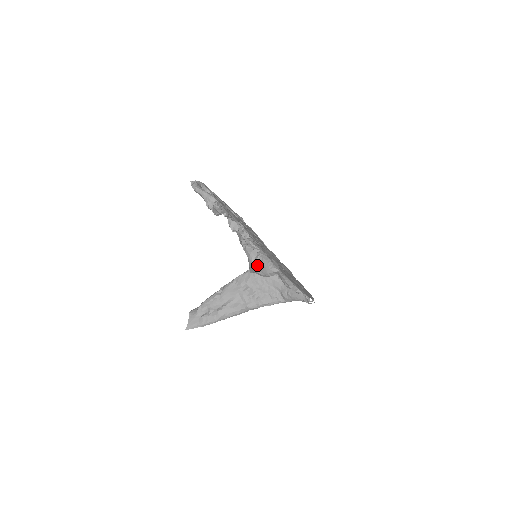
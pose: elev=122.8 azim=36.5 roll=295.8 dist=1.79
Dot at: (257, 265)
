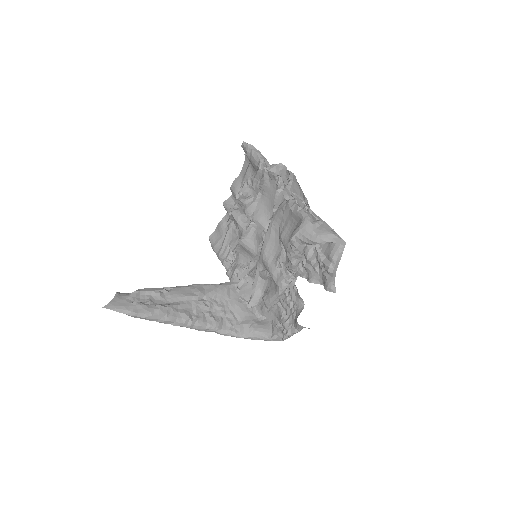
Dot at: (315, 227)
